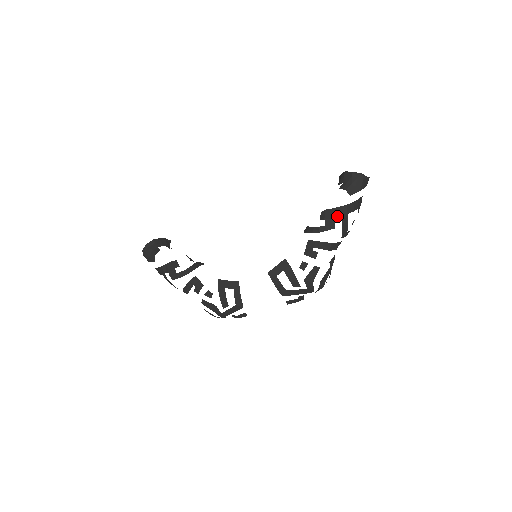
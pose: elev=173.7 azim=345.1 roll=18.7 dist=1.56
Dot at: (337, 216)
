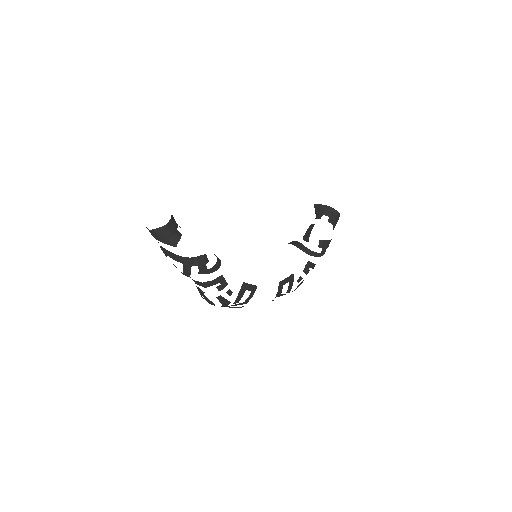
Dot at: occluded
